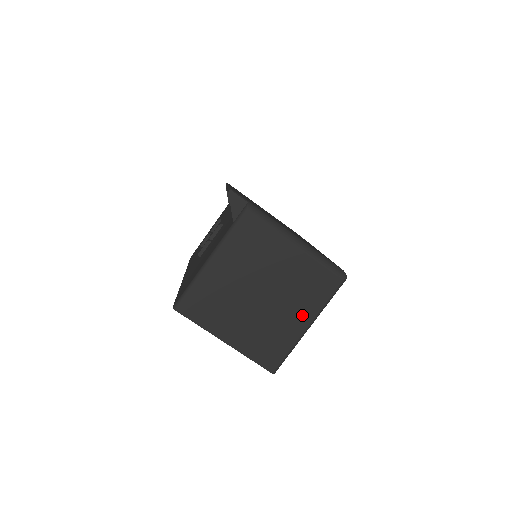
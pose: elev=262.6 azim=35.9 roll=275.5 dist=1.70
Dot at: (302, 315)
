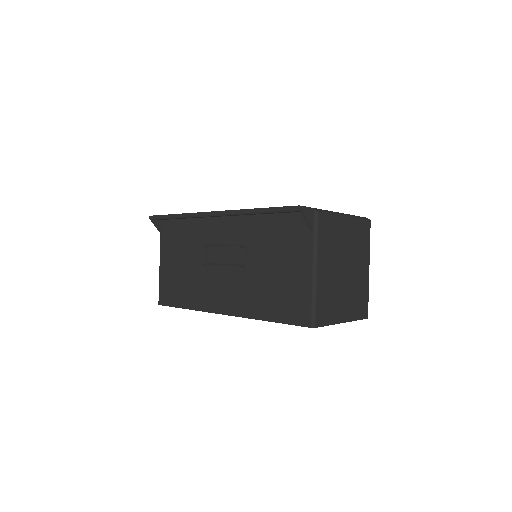
Dot at: (365, 265)
